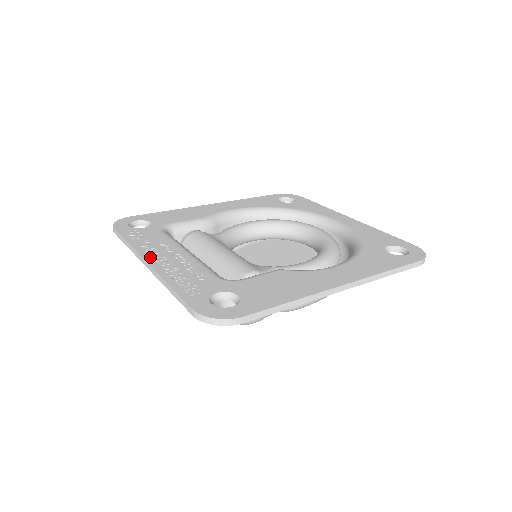
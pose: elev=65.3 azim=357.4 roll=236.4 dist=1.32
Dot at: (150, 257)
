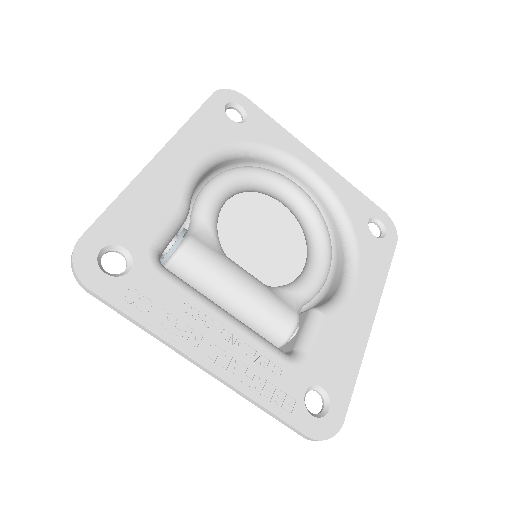
Dot at: (200, 354)
